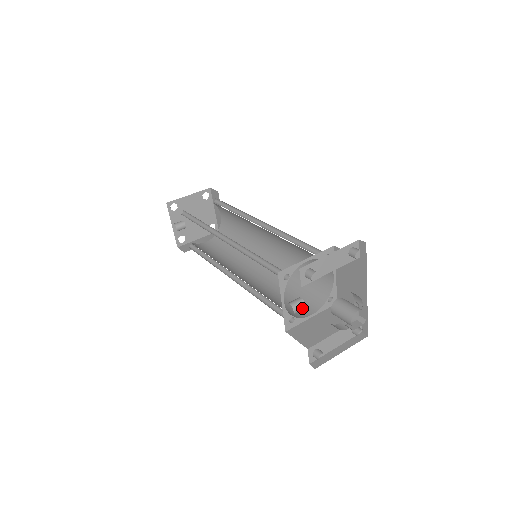
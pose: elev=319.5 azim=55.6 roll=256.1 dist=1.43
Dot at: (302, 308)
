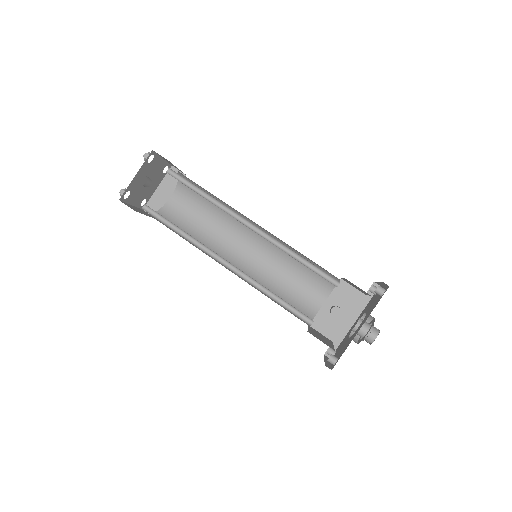
Dot at: occluded
